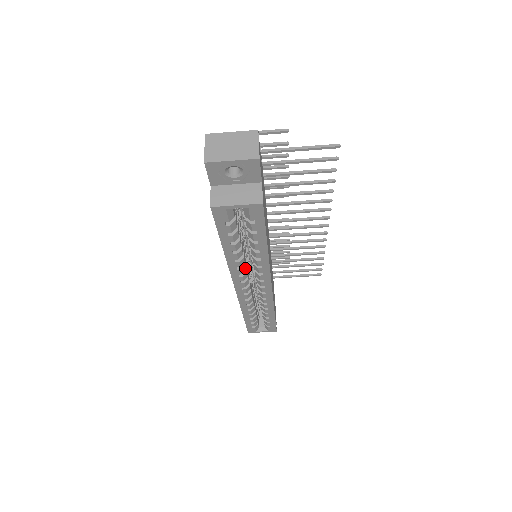
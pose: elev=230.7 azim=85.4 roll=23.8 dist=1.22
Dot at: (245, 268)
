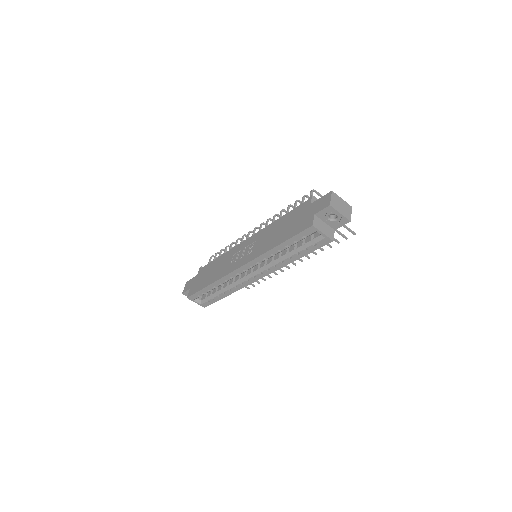
Dot at: occluded
